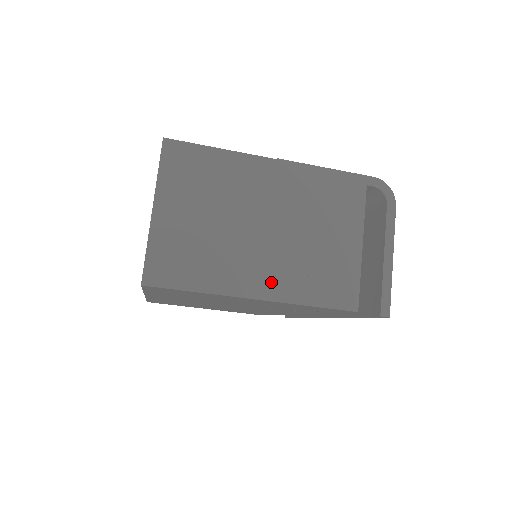
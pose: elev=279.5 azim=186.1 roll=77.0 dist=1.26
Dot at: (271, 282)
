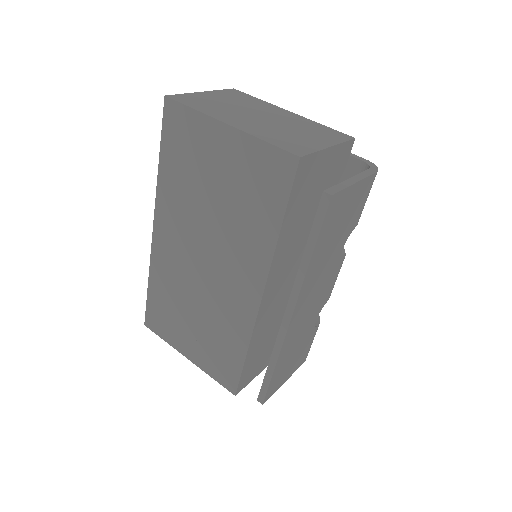
Dot at: (245, 126)
